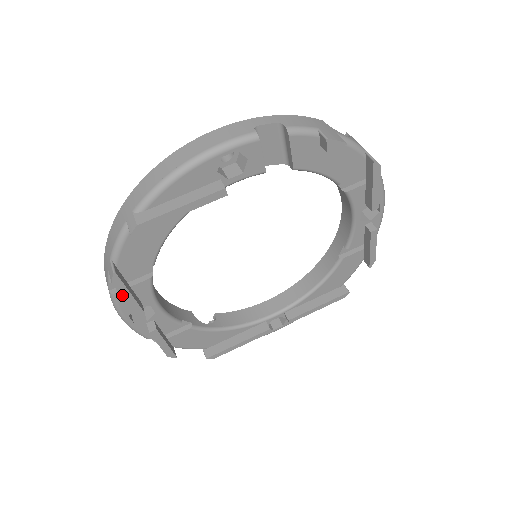
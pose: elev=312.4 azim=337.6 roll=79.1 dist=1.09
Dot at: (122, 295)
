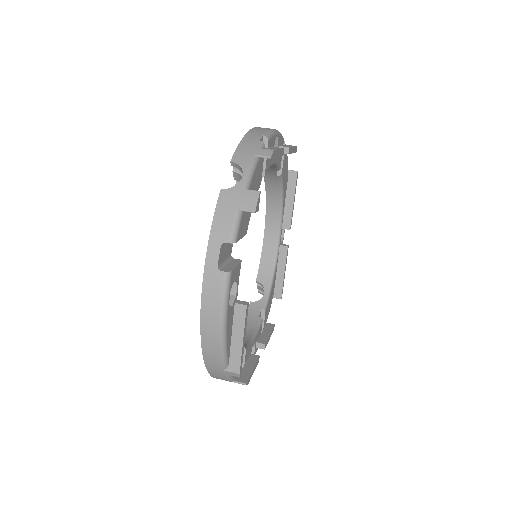
Dot at: occluded
